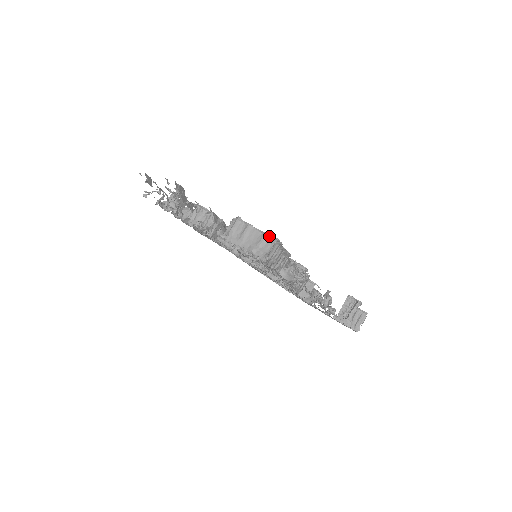
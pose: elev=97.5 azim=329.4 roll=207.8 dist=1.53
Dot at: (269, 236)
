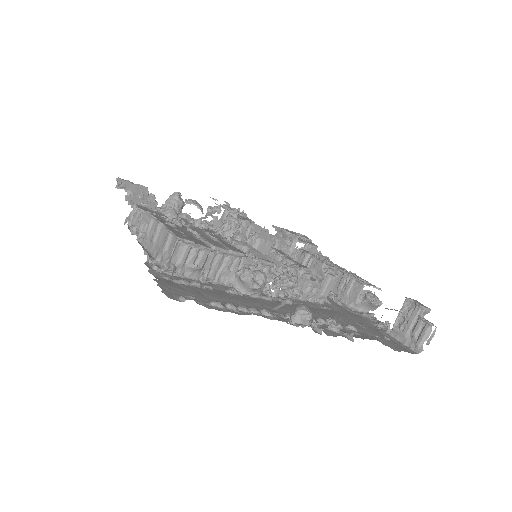
Dot at: (172, 234)
